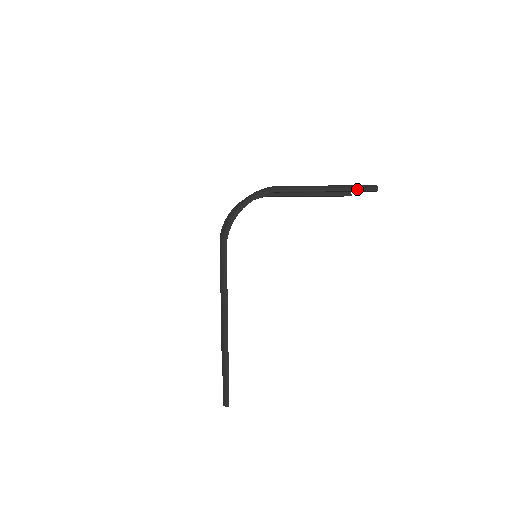
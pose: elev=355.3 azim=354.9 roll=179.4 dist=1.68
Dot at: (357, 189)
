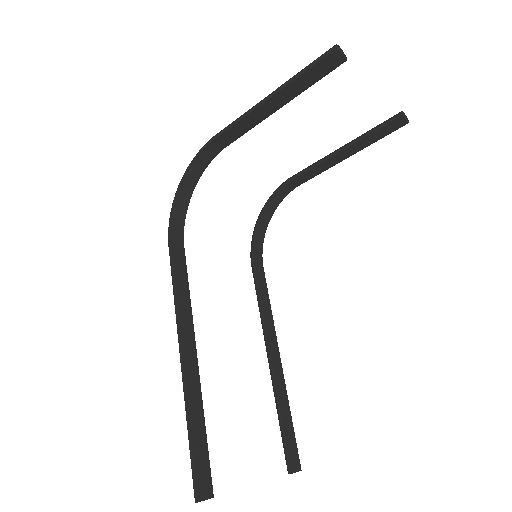
Dot at: (304, 70)
